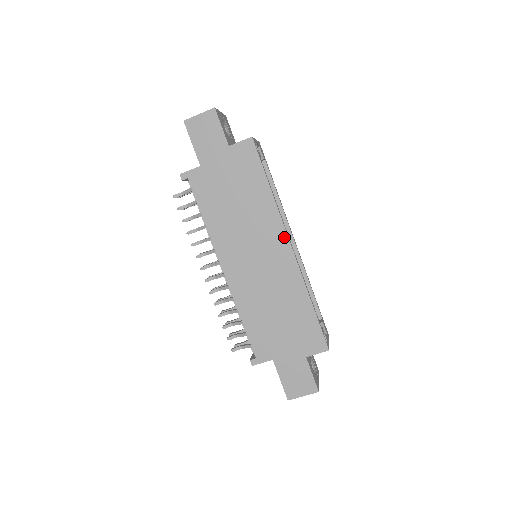
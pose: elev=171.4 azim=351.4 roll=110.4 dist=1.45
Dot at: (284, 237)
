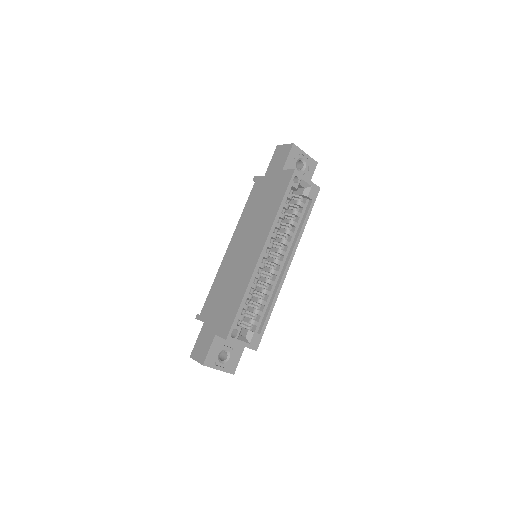
Dot at: (263, 243)
